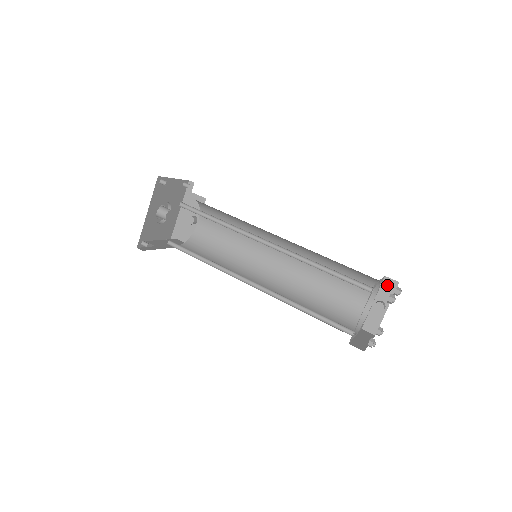
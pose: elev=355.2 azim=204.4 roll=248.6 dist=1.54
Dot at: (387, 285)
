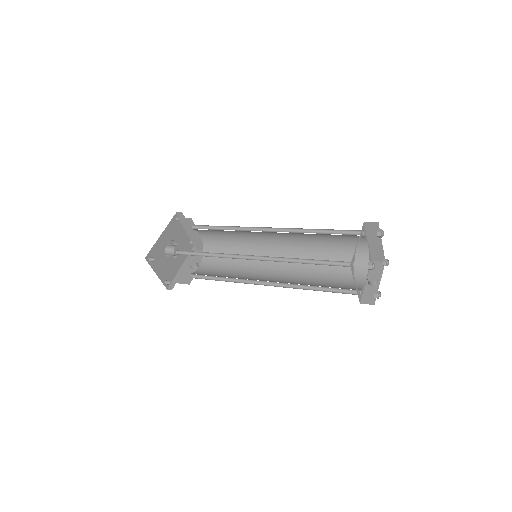
Dot at: (375, 266)
